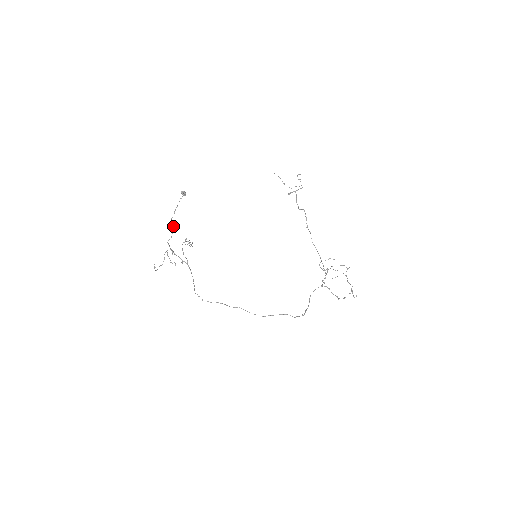
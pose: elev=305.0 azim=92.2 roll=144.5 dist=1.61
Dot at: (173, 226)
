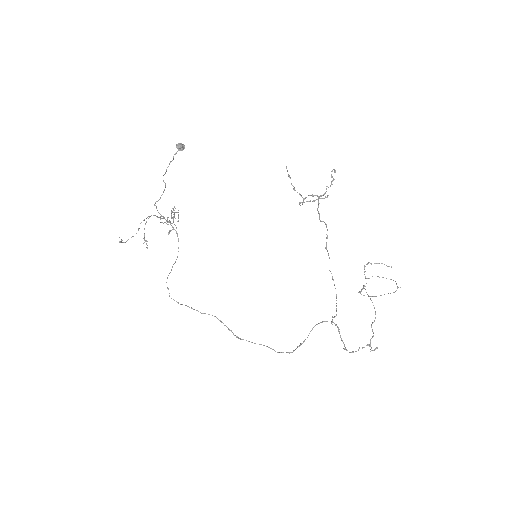
Dot at: (165, 184)
